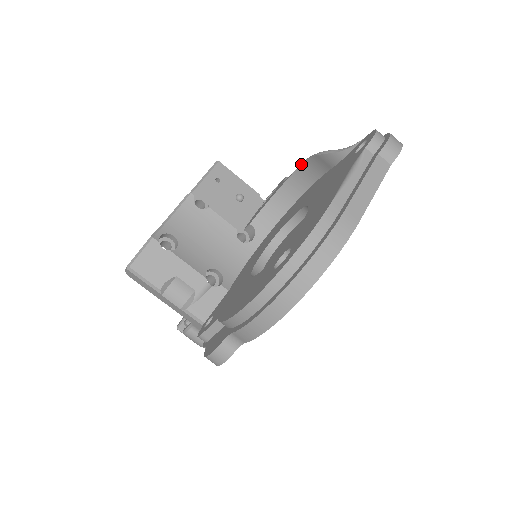
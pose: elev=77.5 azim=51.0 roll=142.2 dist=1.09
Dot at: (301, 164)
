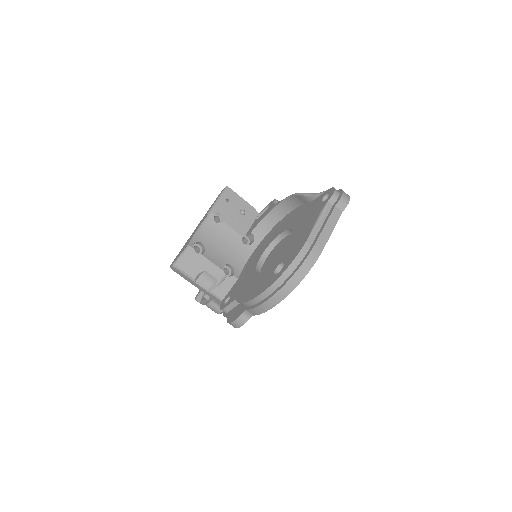
Dot at: (287, 197)
